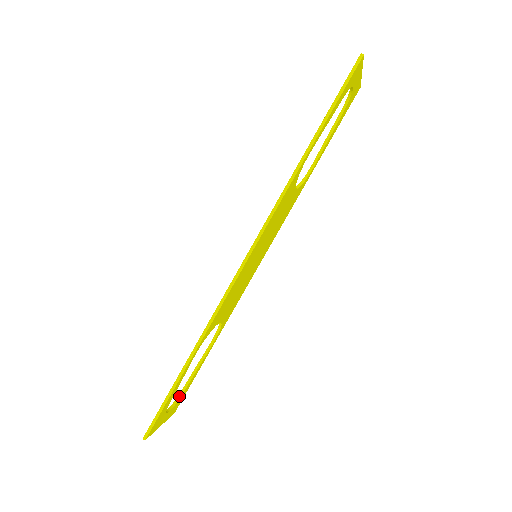
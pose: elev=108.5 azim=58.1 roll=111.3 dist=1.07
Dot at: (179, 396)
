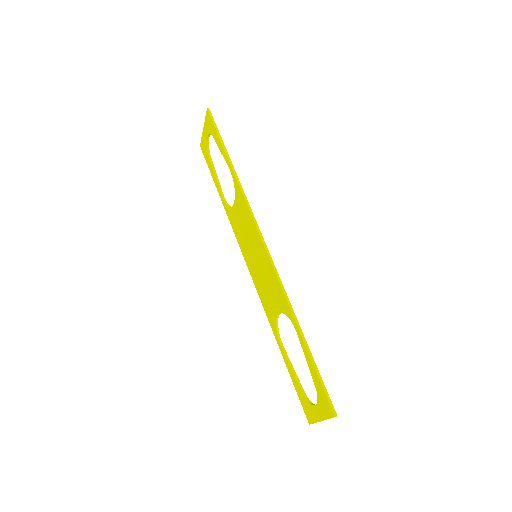
Dot at: (306, 397)
